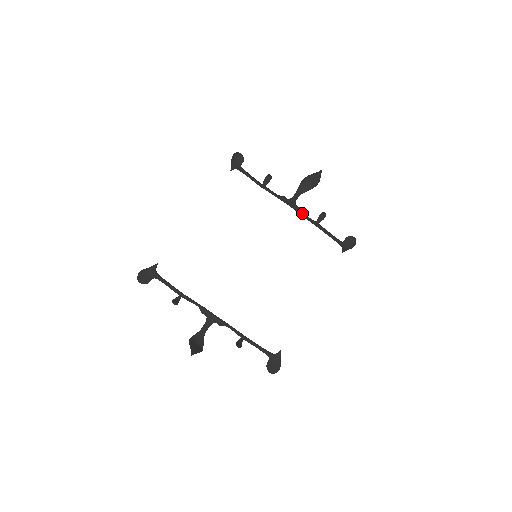
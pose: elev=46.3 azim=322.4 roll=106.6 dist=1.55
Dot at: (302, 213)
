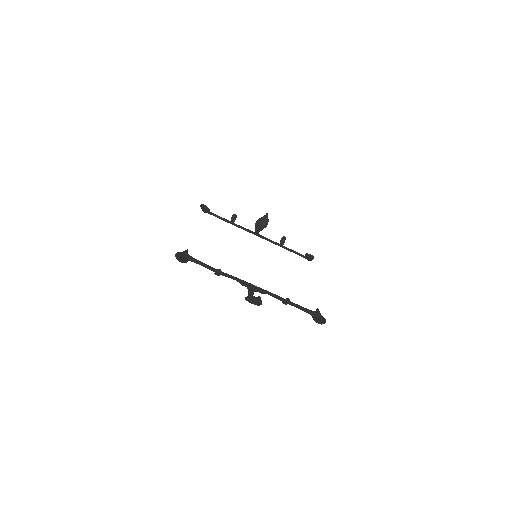
Dot at: (267, 240)
